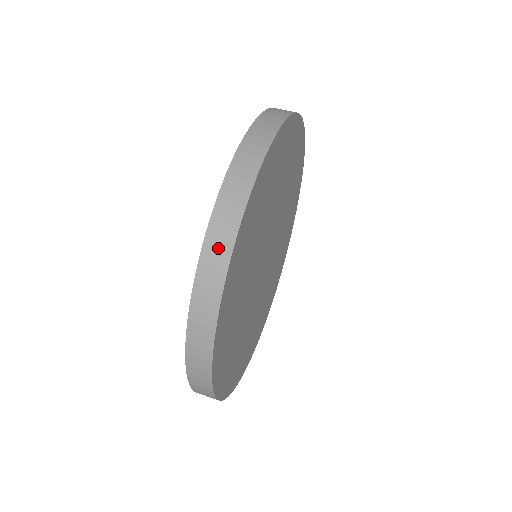
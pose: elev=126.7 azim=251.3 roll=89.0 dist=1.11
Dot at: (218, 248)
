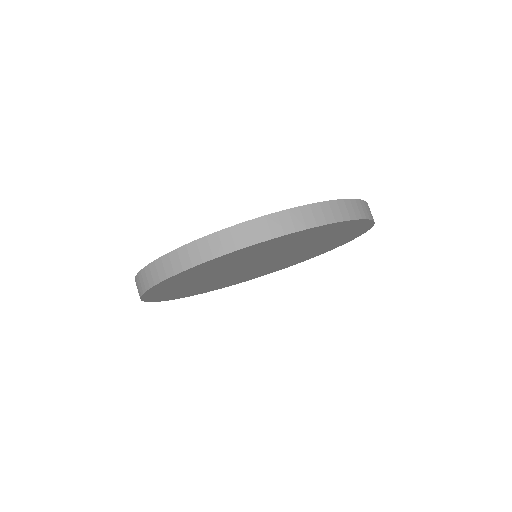
Dot at: occluded
